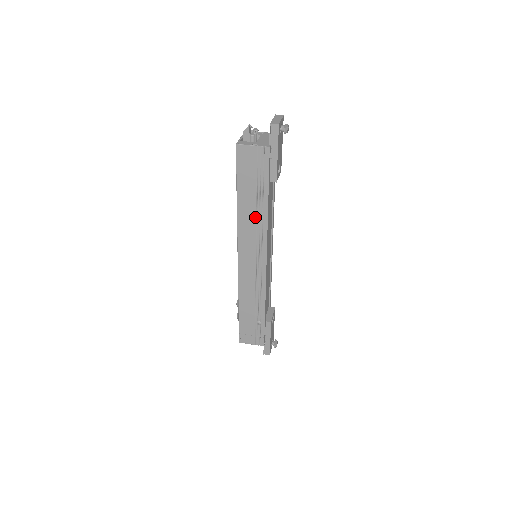
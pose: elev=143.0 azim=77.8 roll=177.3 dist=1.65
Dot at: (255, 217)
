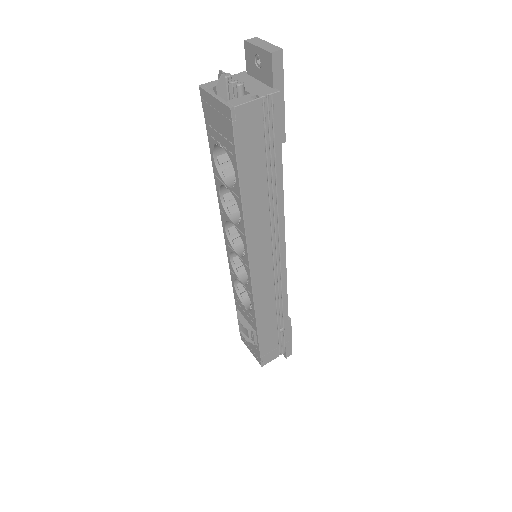
Dot at: (267, 205)
